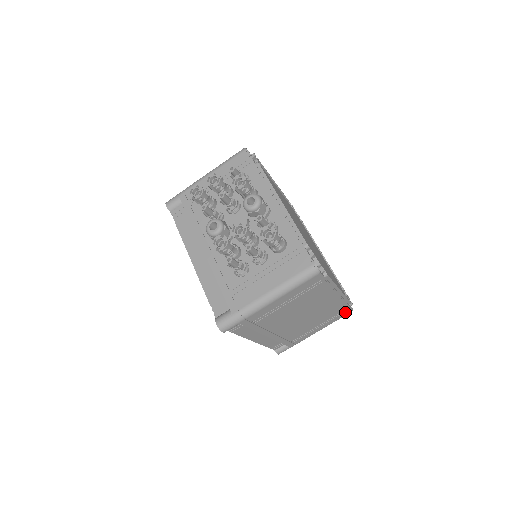
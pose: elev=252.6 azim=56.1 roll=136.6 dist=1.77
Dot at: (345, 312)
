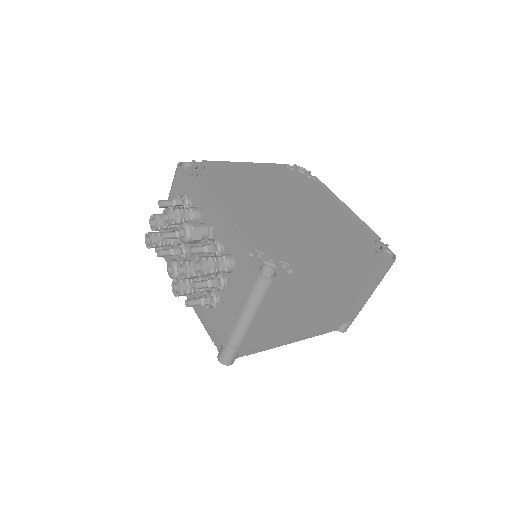
Dot at: (384, 267)
